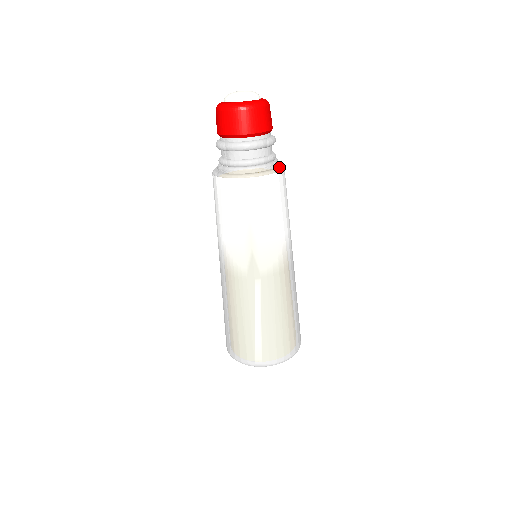
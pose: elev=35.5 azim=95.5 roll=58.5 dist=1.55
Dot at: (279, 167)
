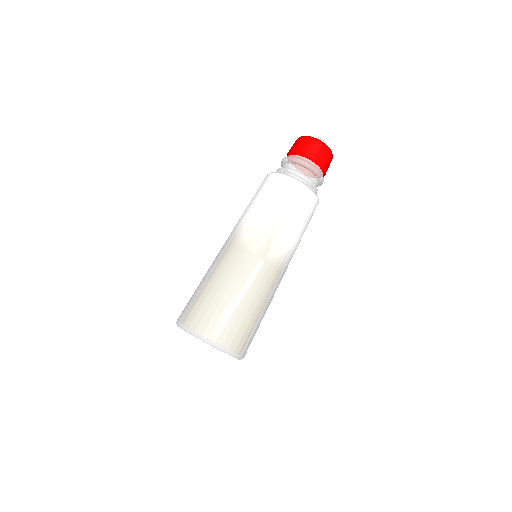
Dot at: (318, 199)
